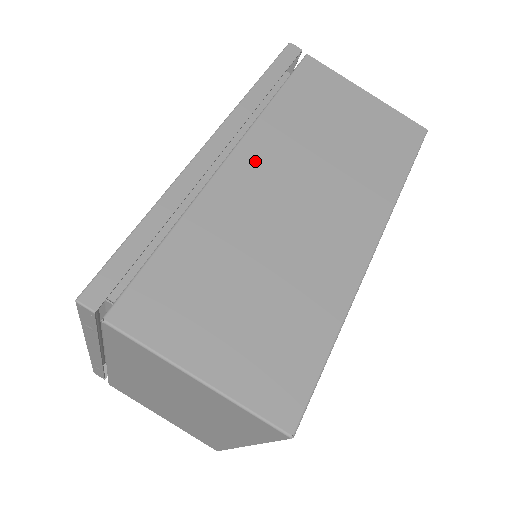
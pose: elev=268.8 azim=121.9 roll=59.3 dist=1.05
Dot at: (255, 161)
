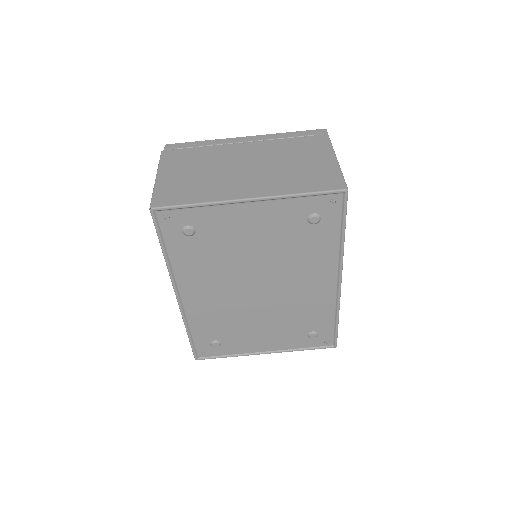
Dot at: occluded
